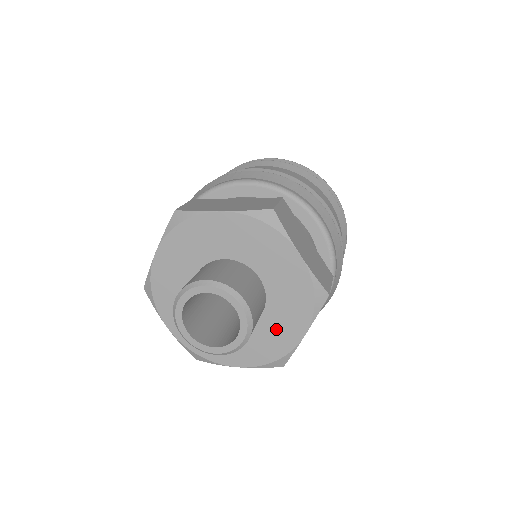
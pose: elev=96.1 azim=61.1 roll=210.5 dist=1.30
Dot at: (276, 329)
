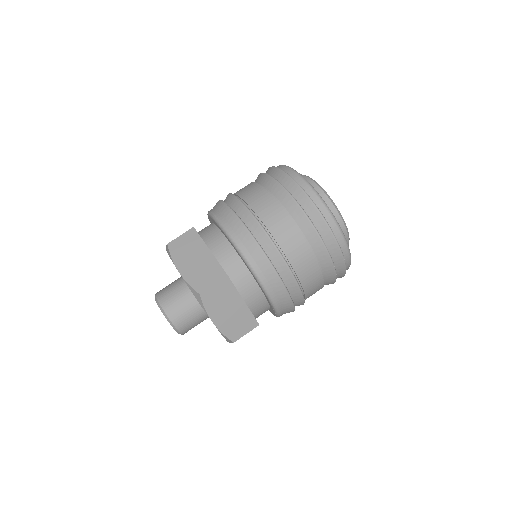
Dot at: occluded
